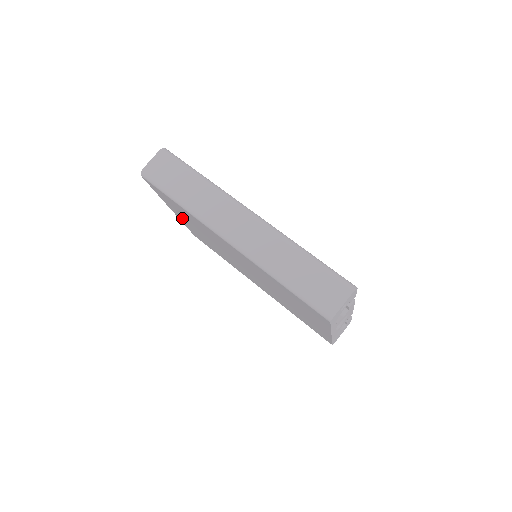
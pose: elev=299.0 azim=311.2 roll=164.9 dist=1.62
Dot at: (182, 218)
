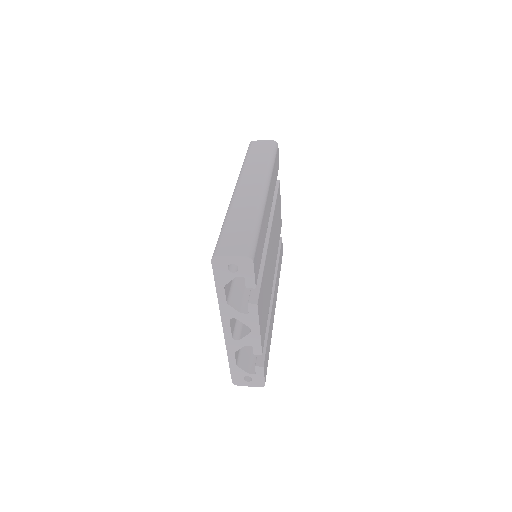
Dot at: occluded
